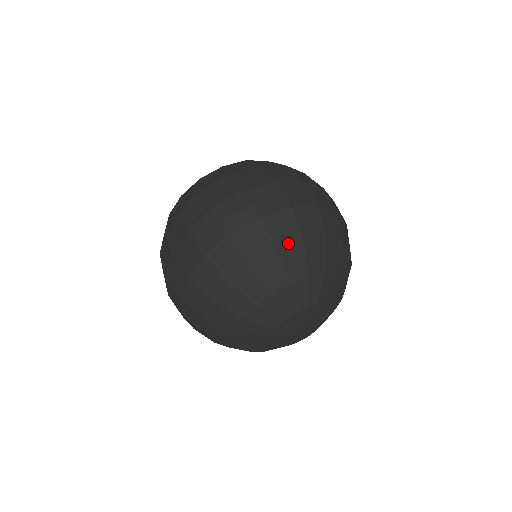
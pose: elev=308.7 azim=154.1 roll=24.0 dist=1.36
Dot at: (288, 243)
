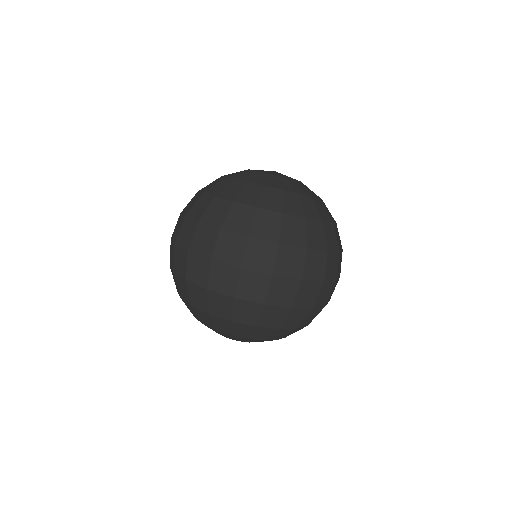
Dot at: (185, 300)
